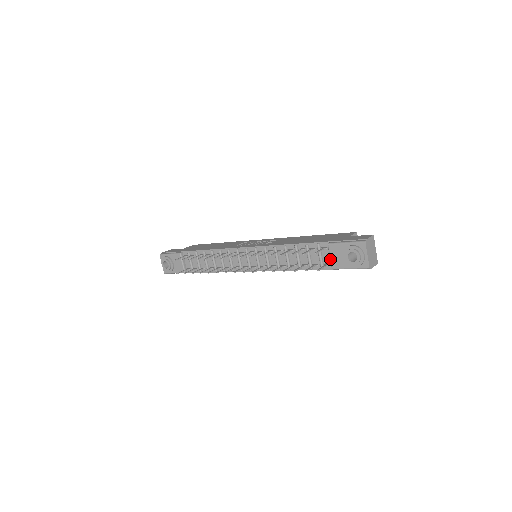
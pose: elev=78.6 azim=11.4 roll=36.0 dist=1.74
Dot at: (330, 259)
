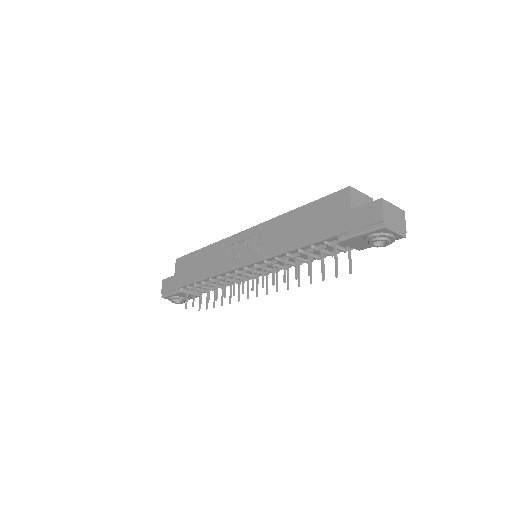
Dot at: occluded
